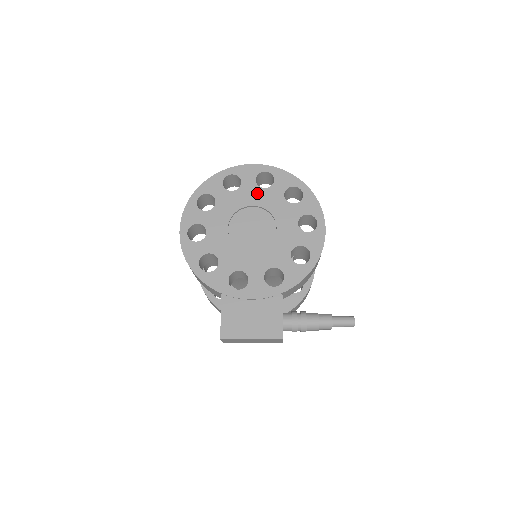
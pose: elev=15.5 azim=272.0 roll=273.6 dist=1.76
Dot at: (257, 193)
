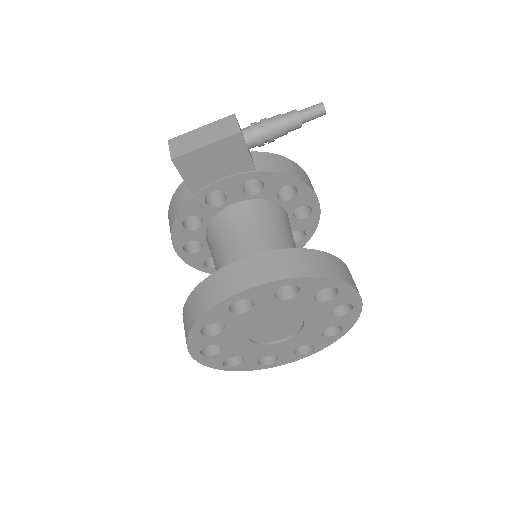
Dot at: occluded
